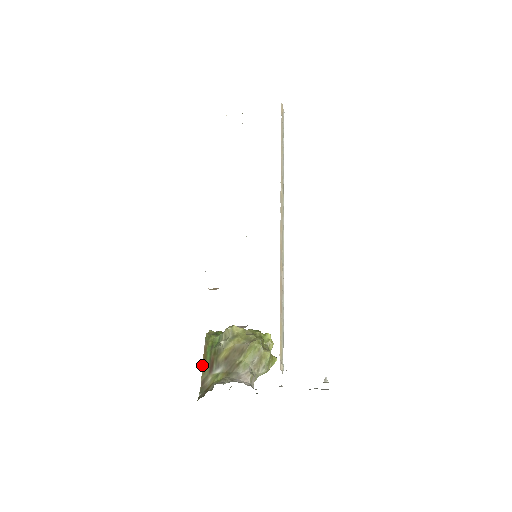
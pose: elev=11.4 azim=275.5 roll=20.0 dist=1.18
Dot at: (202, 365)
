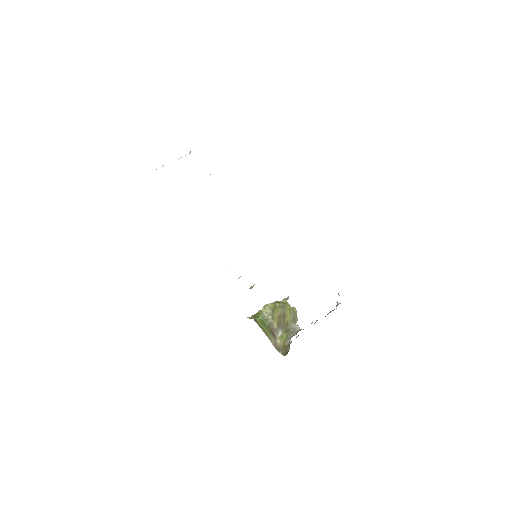
Dot at: occluded
